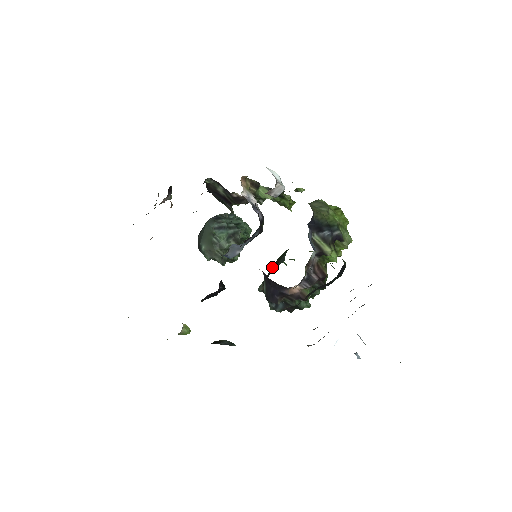
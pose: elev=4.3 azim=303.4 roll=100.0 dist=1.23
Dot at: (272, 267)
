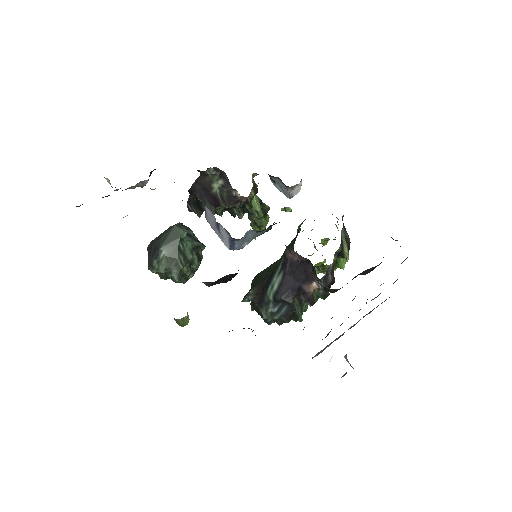
Dot at: (257, 278)
